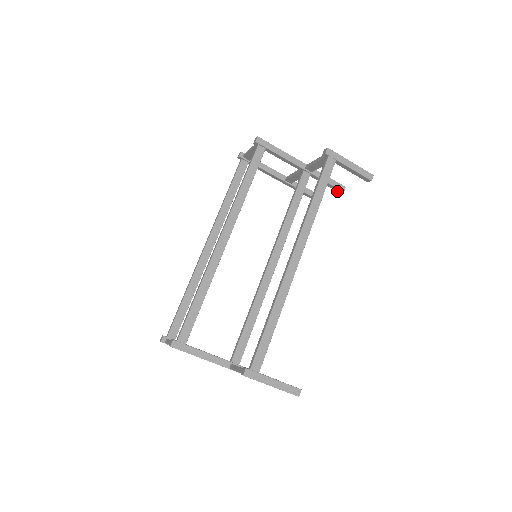
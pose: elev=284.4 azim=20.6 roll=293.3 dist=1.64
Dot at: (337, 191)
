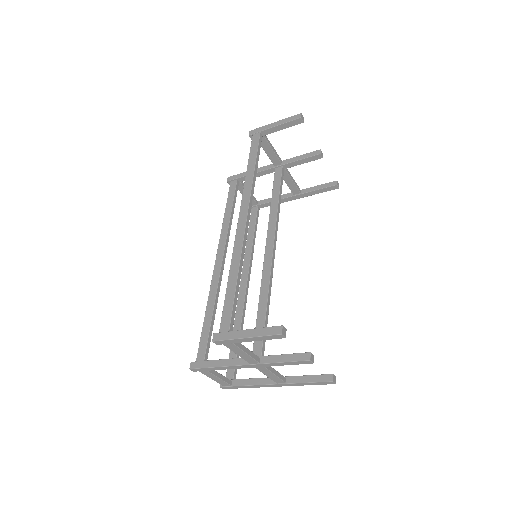
Dot at: occluded
